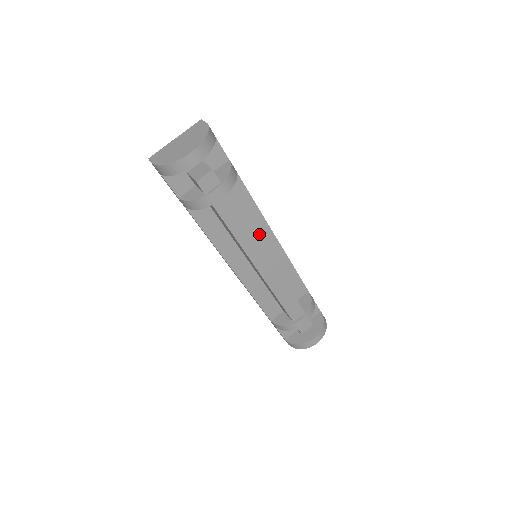
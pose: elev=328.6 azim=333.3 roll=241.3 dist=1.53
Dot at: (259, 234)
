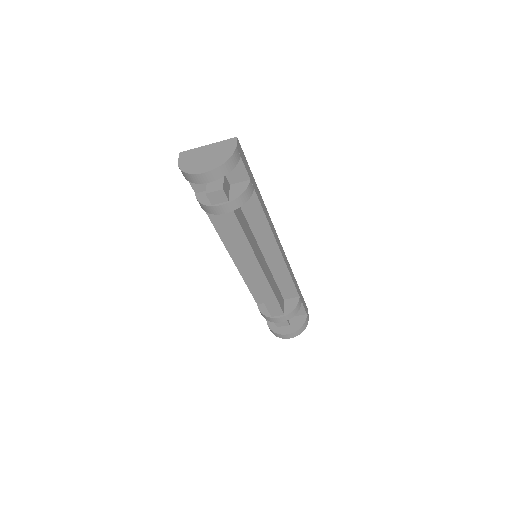
Dot at: (264, 241)
